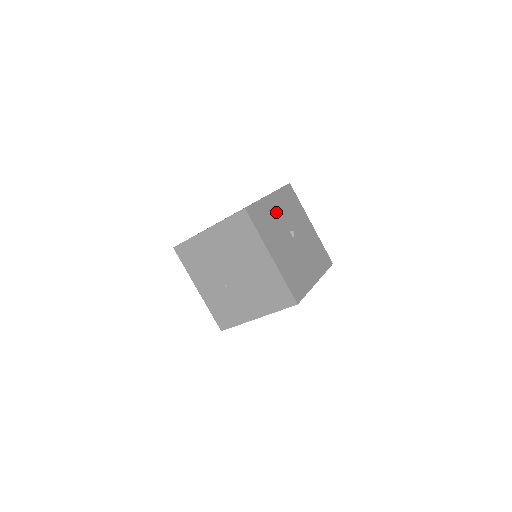
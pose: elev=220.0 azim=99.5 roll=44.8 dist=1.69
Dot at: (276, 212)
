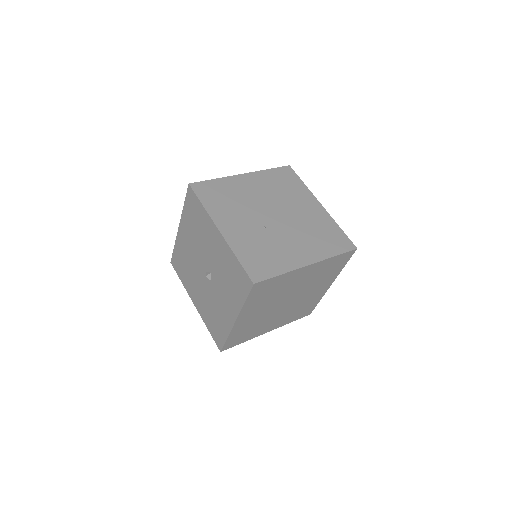
Dot at: occluded
